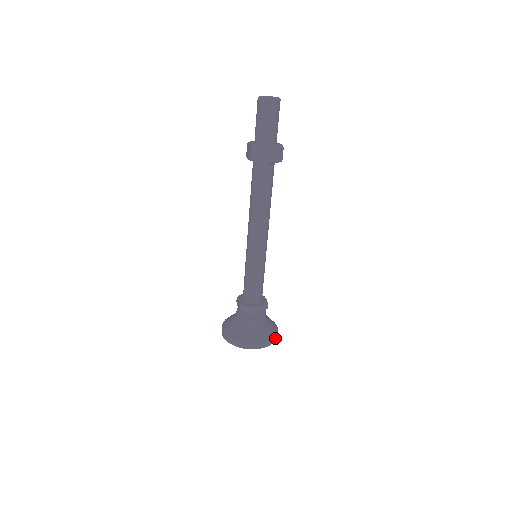
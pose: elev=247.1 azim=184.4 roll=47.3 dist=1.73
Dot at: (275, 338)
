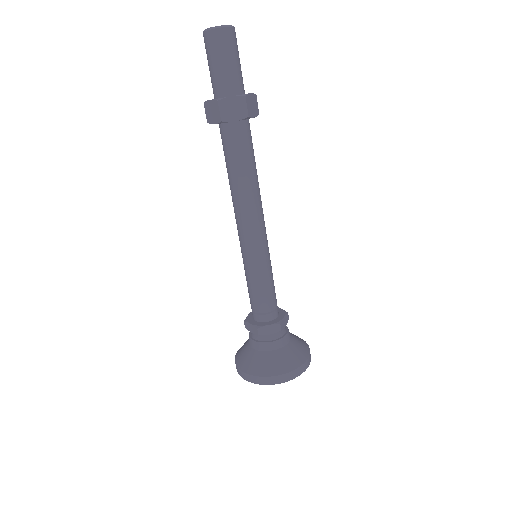
Dot at: occluded
